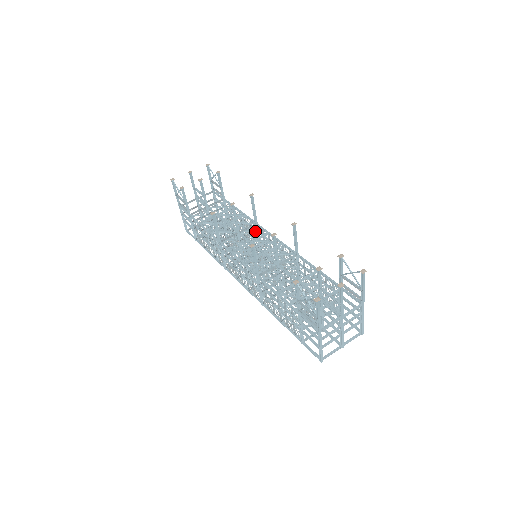
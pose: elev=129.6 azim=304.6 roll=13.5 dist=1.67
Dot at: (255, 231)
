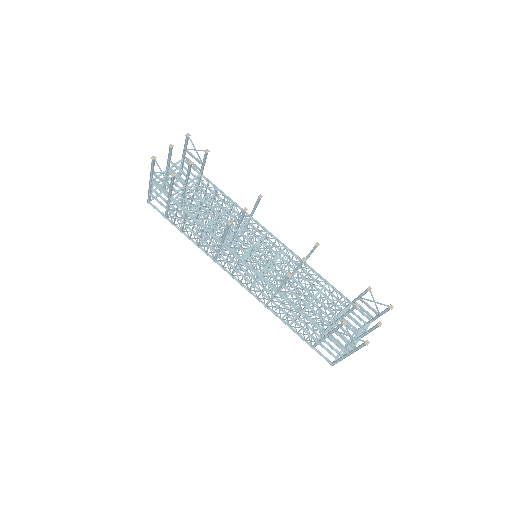
Dot at: (246, 222)
